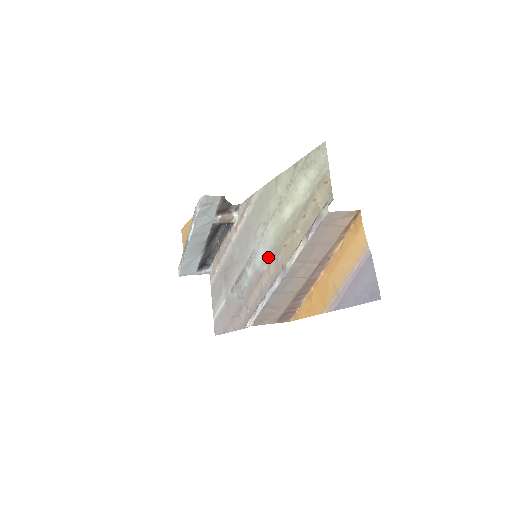
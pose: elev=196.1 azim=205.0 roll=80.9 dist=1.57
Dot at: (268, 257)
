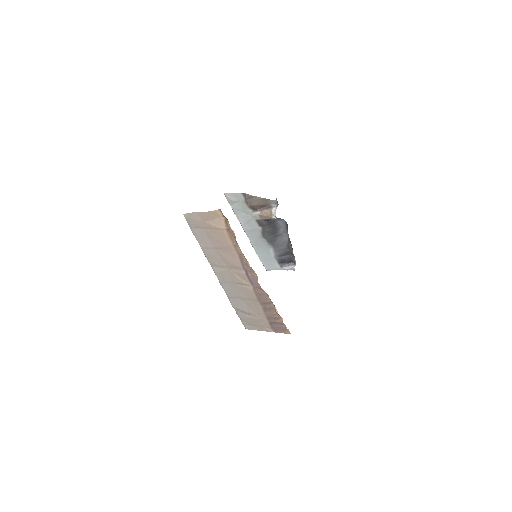
Dot at: occluded
